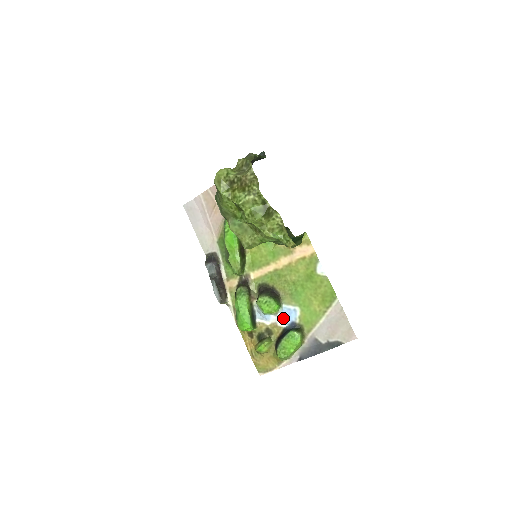
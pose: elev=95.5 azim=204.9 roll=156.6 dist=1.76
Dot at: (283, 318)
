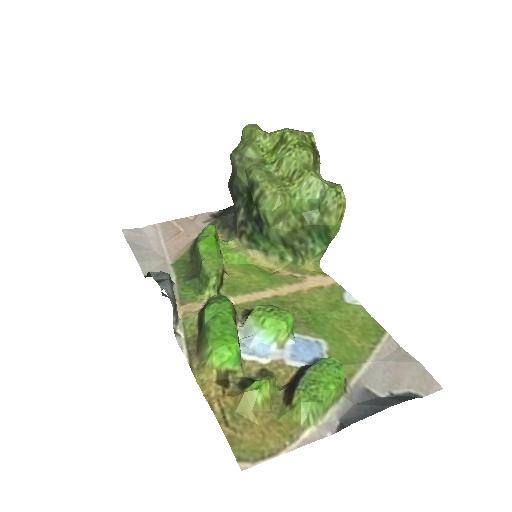
Dot at: (296, 352)
